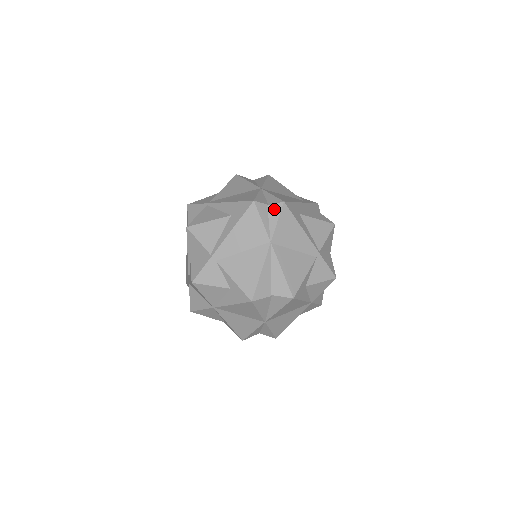
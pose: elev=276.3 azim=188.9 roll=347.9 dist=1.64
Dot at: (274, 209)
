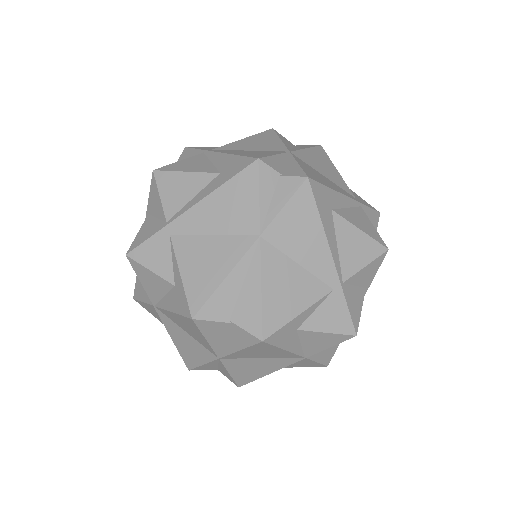
Dot at: (287, 184)
